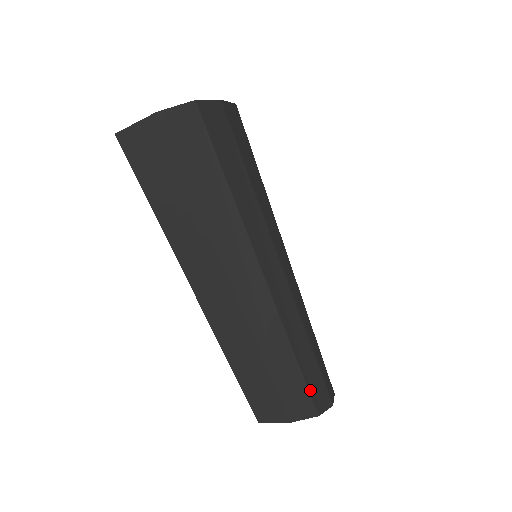
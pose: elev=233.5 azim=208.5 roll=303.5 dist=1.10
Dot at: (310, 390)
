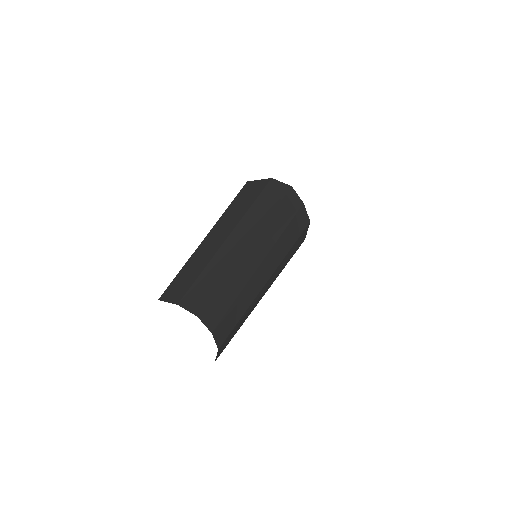
Dot at: (211, 302)
